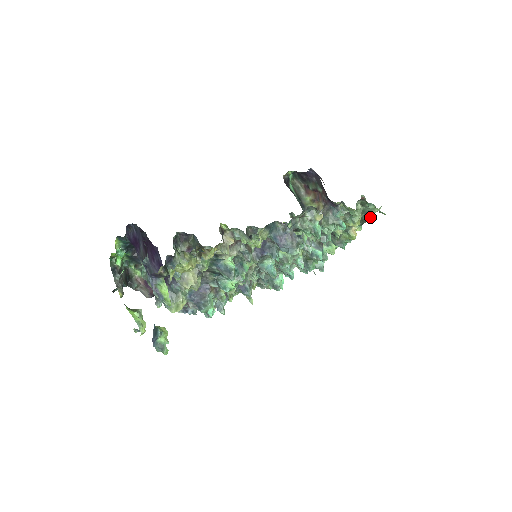
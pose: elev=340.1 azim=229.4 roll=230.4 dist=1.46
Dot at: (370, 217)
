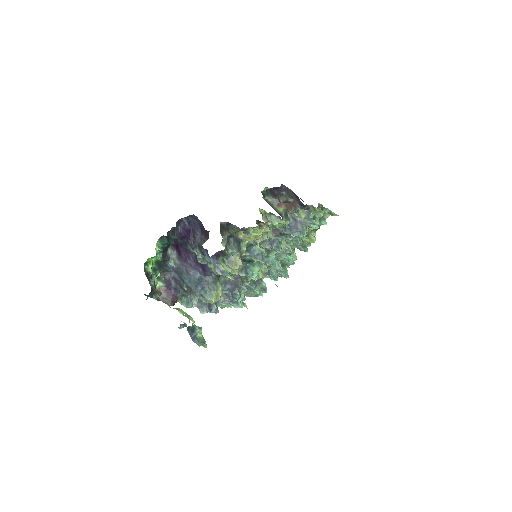
Dot at: (323, 222)
